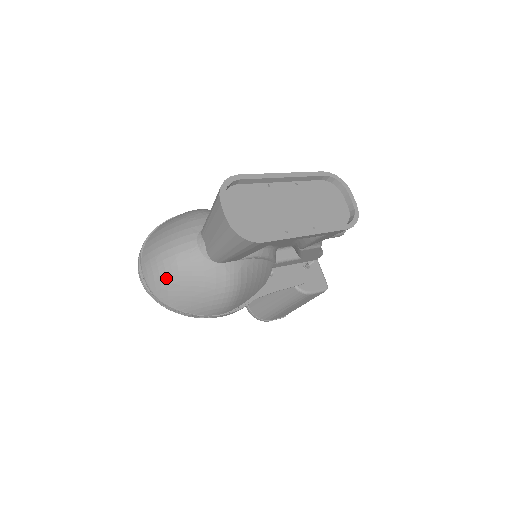
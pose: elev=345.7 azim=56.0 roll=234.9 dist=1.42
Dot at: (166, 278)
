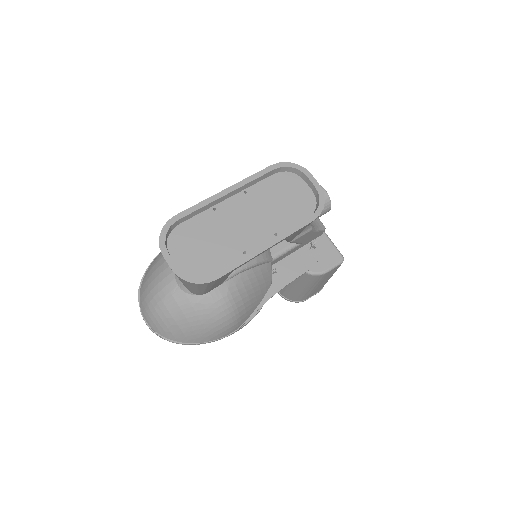
Dot at: (163, 322)
